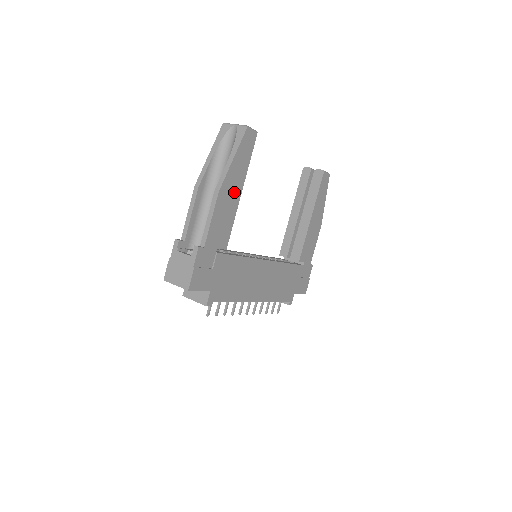
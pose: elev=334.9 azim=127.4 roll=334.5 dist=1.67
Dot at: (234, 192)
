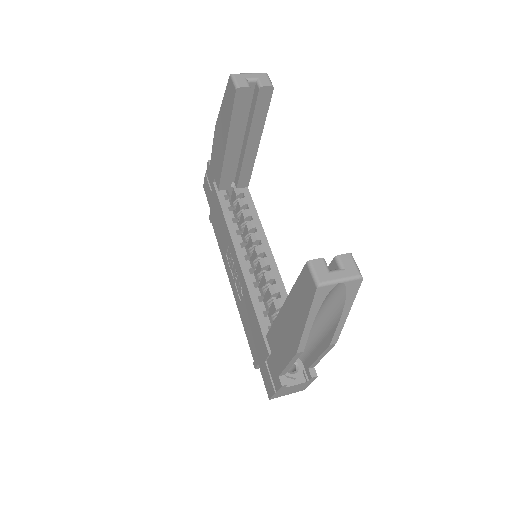
Dot at: occluded
